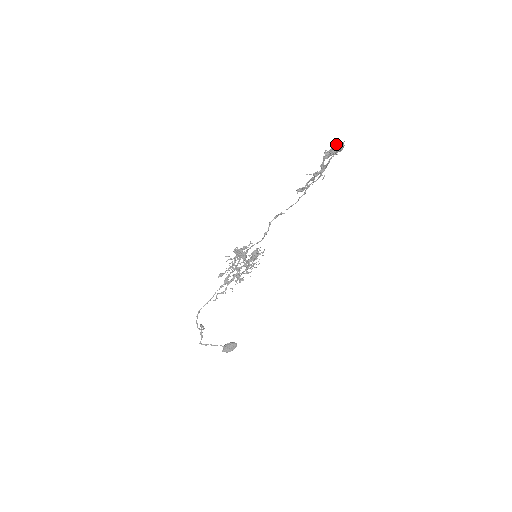
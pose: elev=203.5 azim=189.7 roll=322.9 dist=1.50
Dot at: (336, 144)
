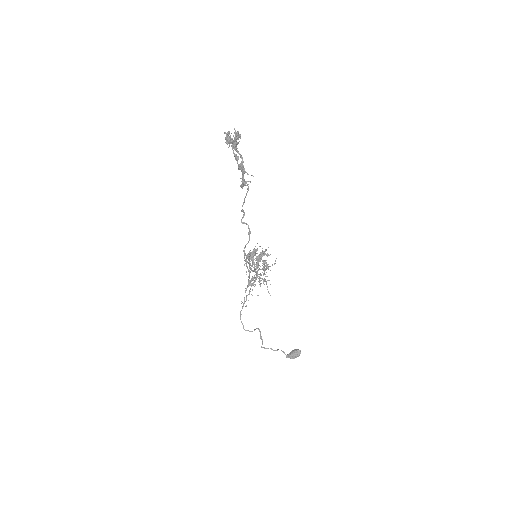
Dot at: occluded
